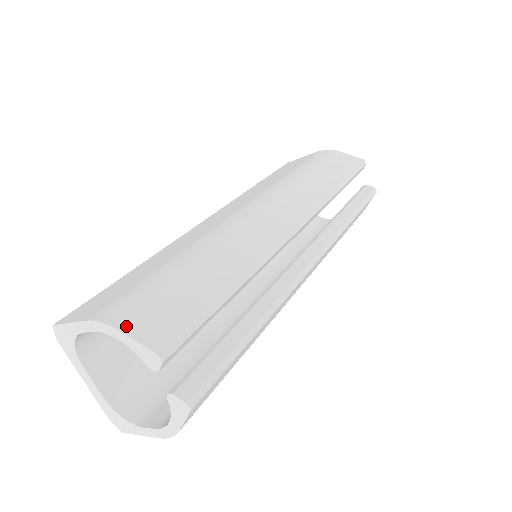
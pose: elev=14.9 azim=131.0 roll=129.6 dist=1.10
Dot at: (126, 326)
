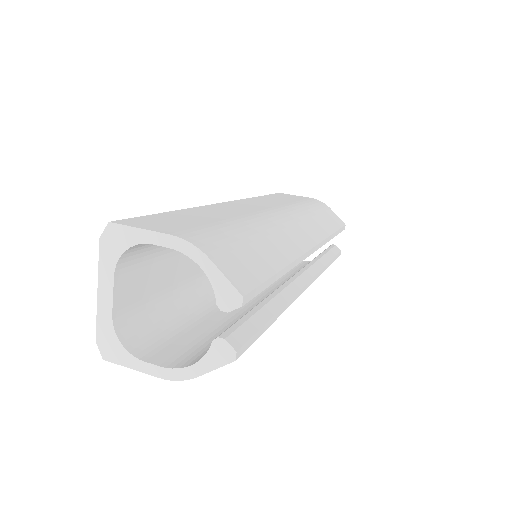
Dot at: (215, 258)
